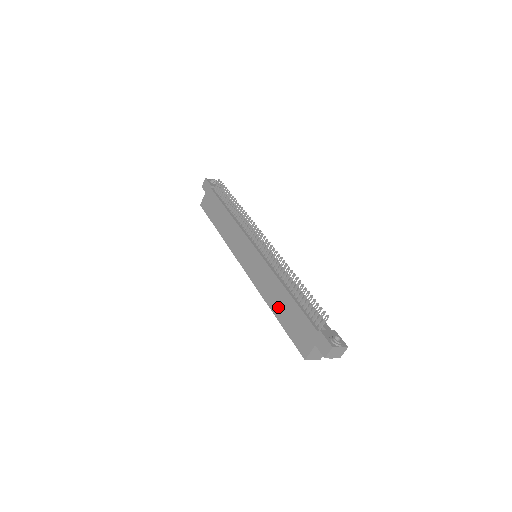
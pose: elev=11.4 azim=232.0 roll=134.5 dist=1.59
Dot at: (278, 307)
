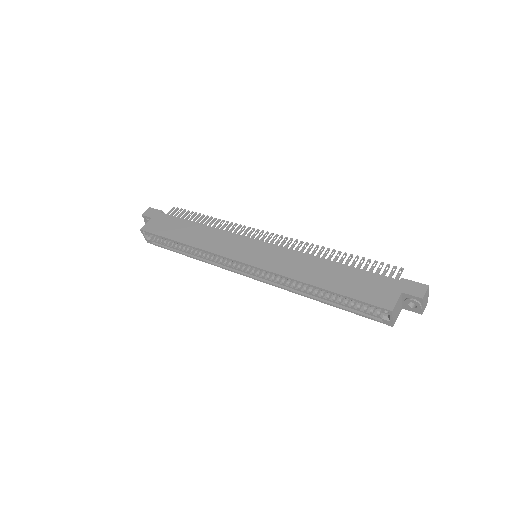
Dot at: (324, 278)
